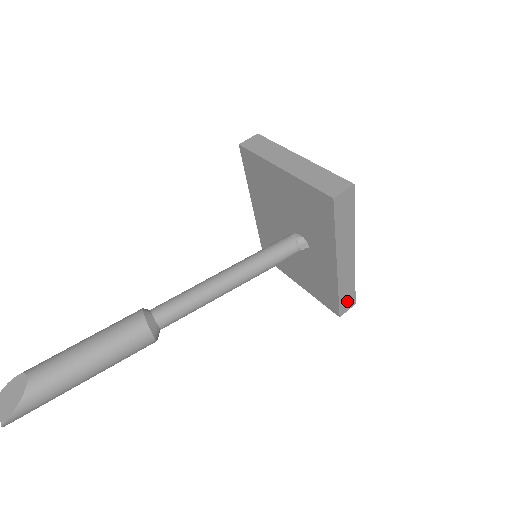
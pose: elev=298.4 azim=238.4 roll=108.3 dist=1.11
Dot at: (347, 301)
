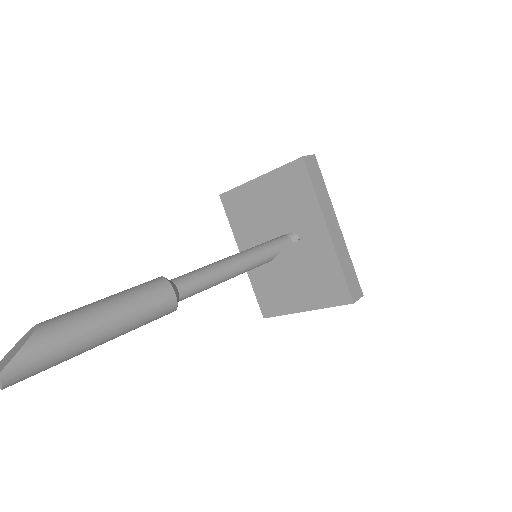
Dot at: (353, 285)
